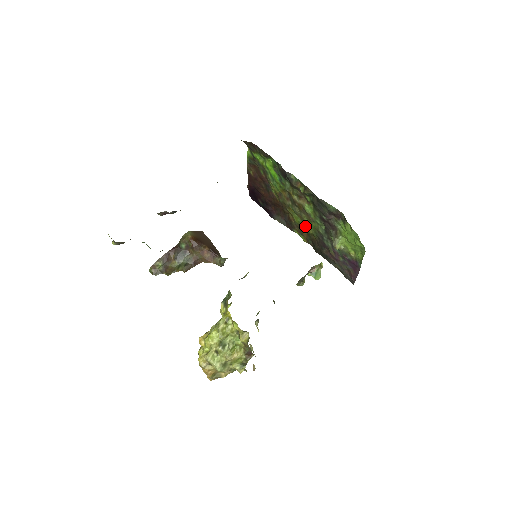
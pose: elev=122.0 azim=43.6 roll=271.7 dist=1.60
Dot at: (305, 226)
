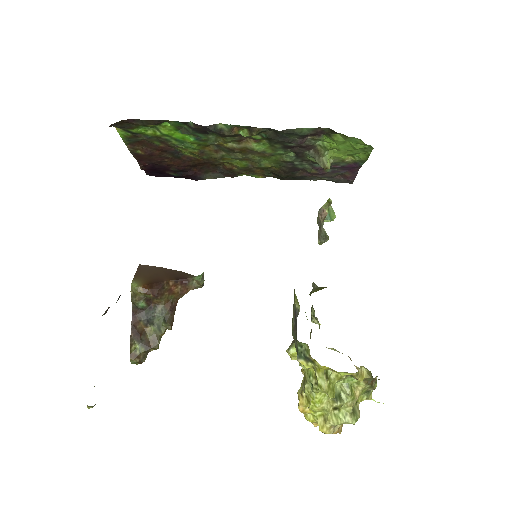
Dot at: (257, 165)
